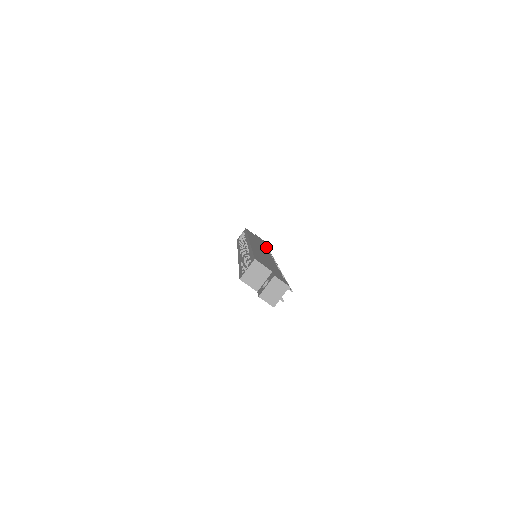
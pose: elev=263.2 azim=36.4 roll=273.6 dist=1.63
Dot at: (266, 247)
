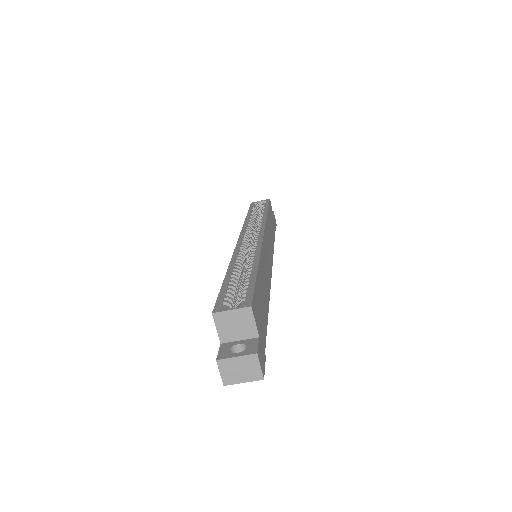
Dot at: occluded
